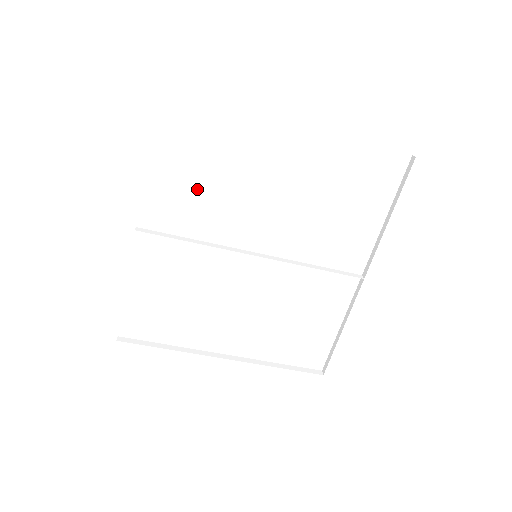
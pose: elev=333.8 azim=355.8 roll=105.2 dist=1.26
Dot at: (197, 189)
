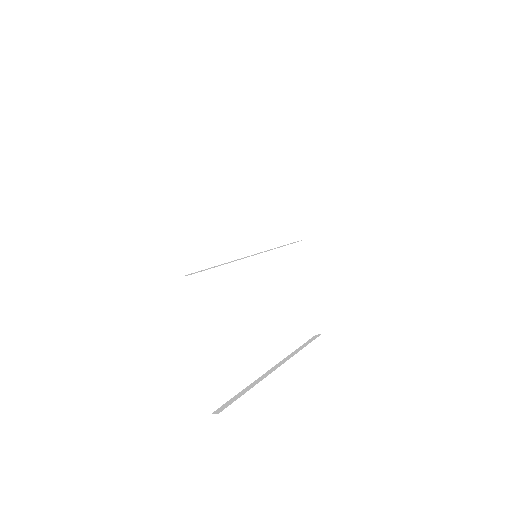
Dot at: (205, 216)
